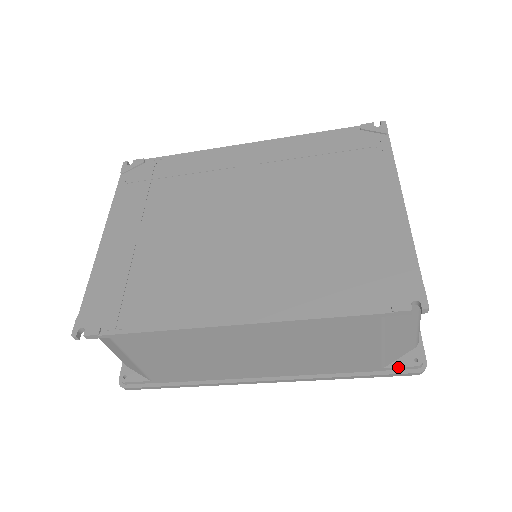
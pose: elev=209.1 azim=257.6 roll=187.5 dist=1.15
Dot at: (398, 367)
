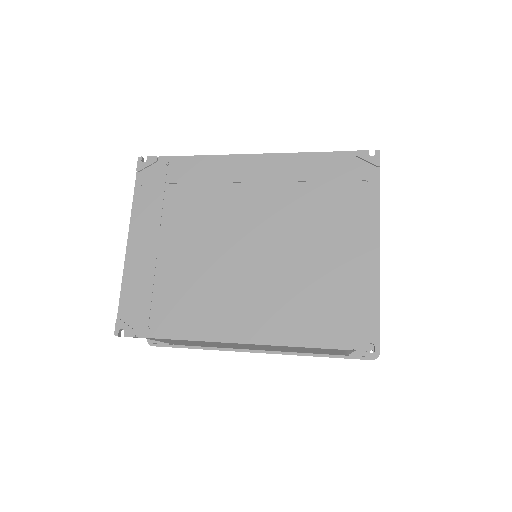
Dot at: (358, 356)
